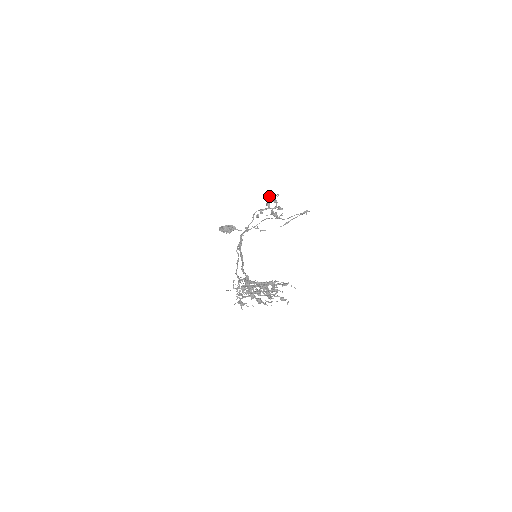
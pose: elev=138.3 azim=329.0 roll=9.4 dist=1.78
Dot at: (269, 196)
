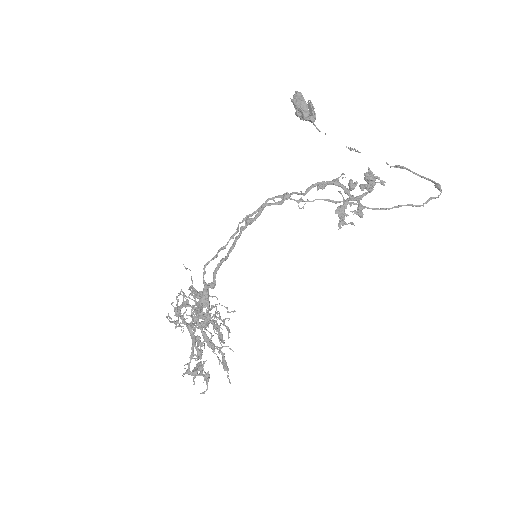
Dot at: (366, 174)
